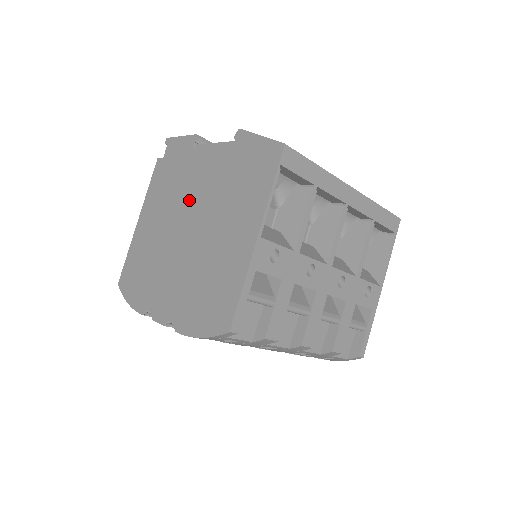
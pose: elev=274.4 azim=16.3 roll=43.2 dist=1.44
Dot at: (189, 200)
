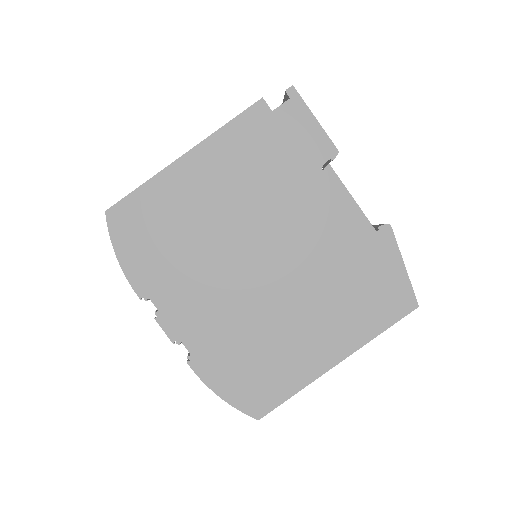
Dot at: (282, 230)
